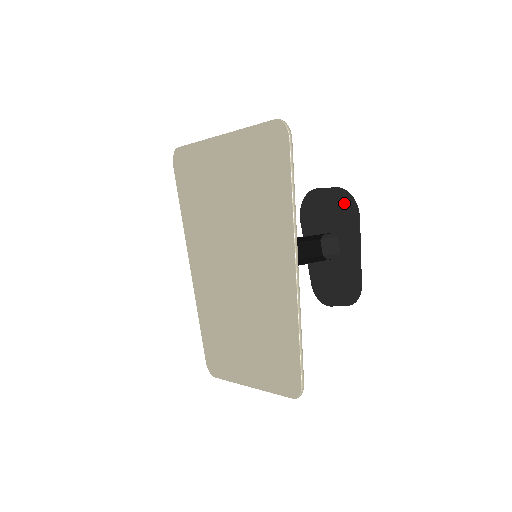
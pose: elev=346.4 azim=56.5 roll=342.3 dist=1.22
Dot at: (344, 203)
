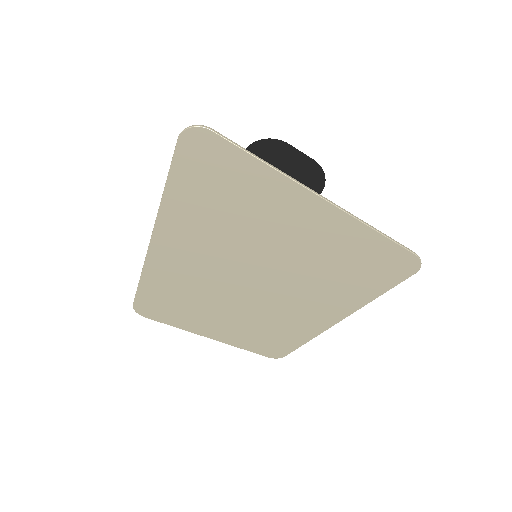
Dot at: (313, 177)
